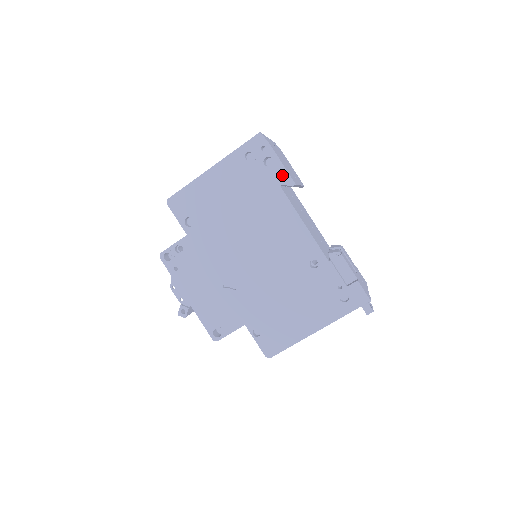
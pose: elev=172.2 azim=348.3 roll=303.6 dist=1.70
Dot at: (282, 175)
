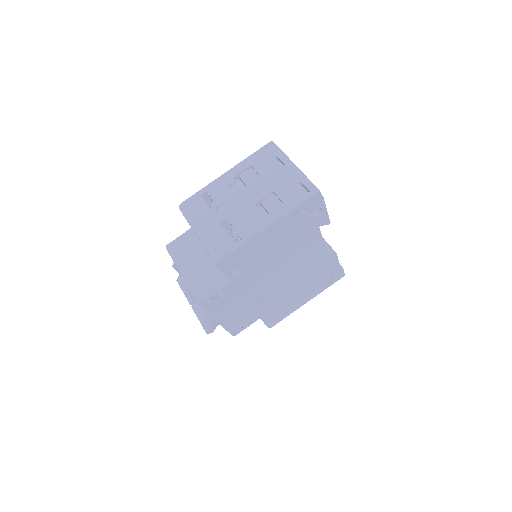
Dot at: (324, 219)
